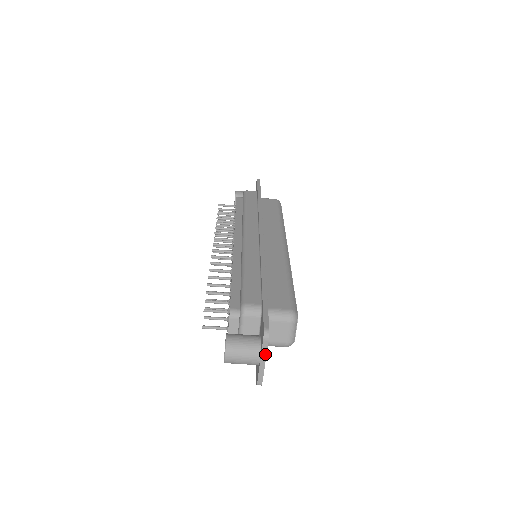
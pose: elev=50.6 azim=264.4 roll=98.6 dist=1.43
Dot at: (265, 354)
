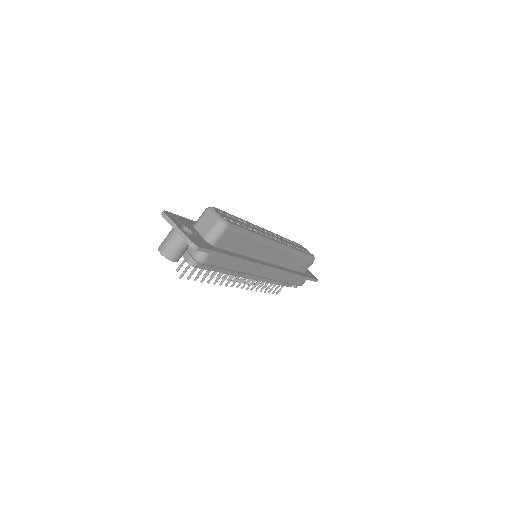
Dot at: (172, 222)
